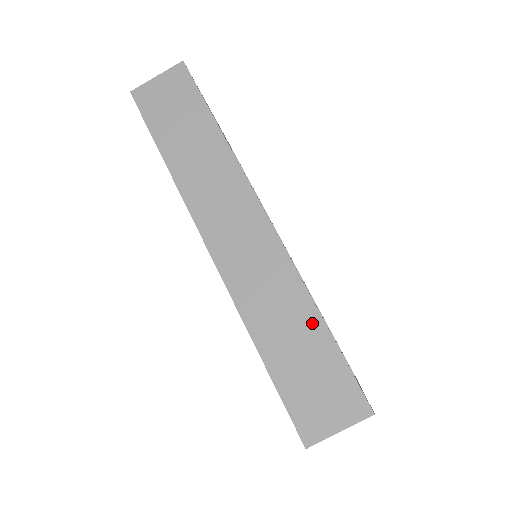
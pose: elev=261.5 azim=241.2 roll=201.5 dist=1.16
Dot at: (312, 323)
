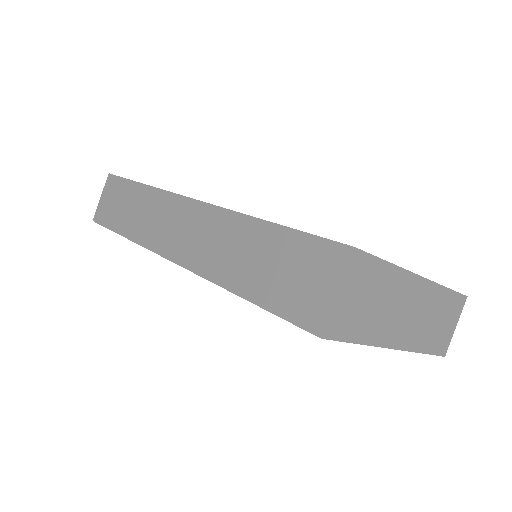
Dot at: (260, 232)
